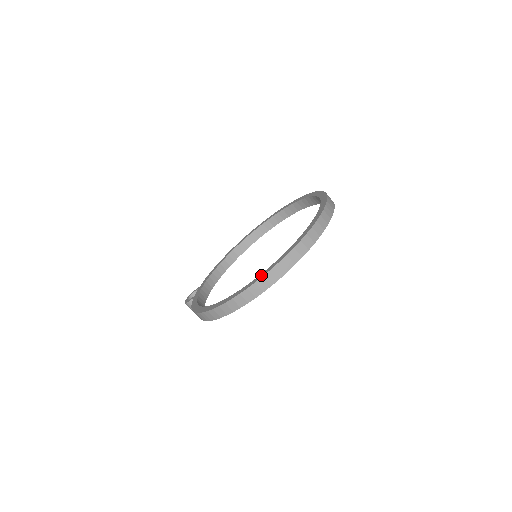
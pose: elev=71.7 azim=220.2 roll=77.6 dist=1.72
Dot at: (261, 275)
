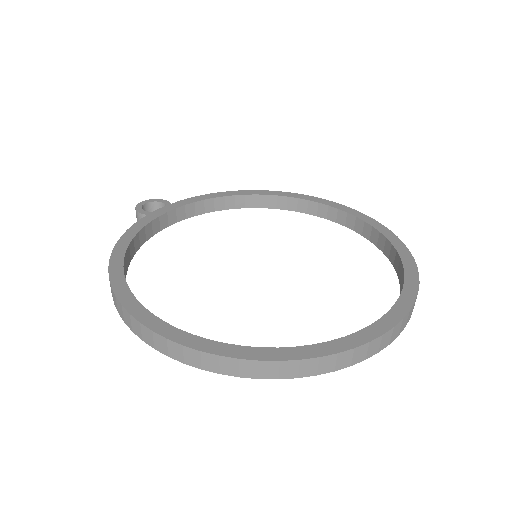
Dot at: (201, 343)
